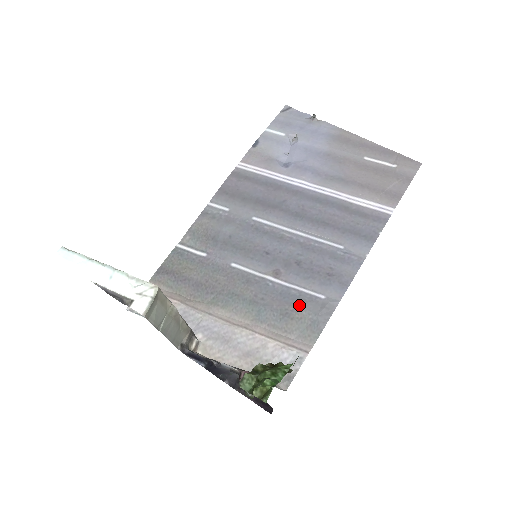
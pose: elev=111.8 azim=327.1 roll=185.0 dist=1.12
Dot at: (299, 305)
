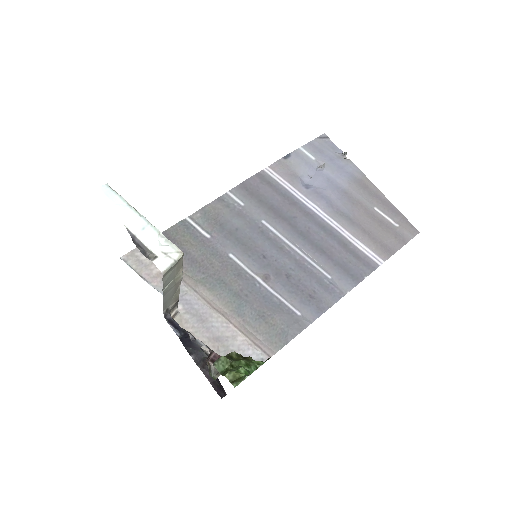
Dot at: (276, 313)
